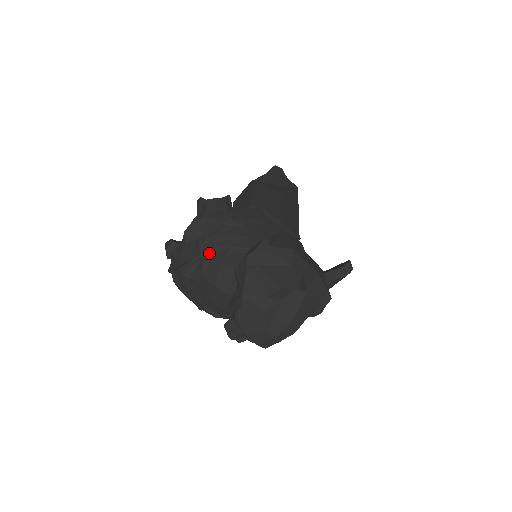
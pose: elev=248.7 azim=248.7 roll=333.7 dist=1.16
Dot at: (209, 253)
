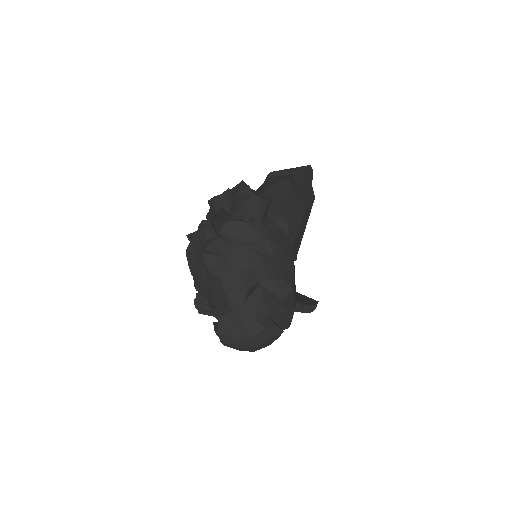
Dot at: (236, 262)
